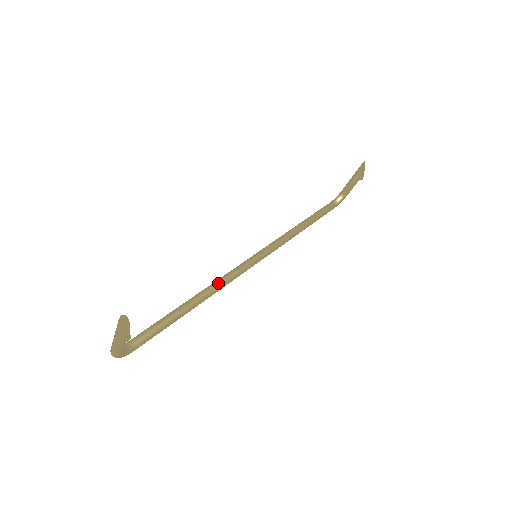
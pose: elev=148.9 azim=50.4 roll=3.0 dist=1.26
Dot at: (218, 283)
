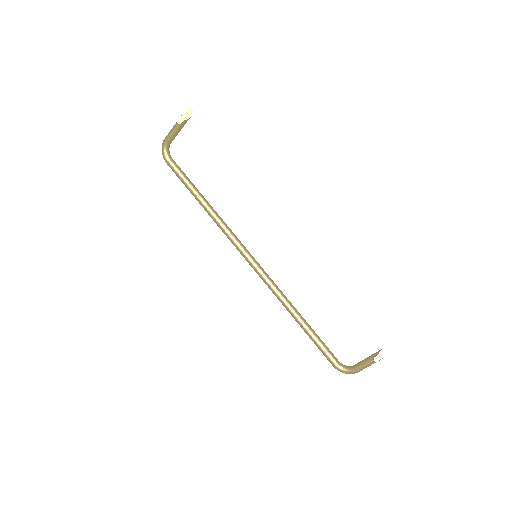
Dot at: (225, 223)
